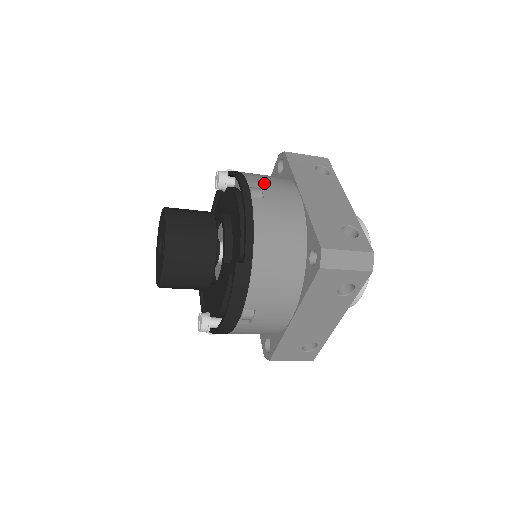
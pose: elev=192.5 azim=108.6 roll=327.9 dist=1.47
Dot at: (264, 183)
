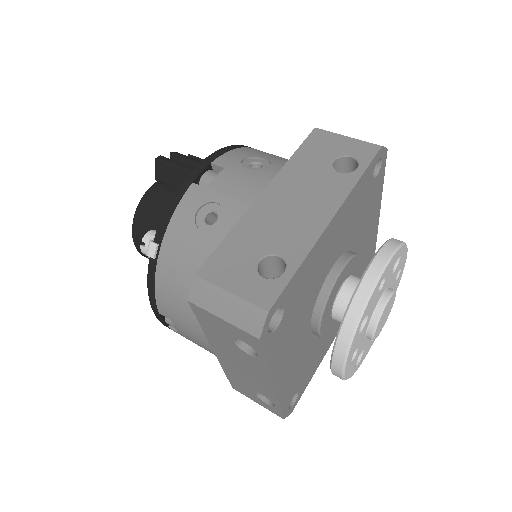
Dot at: (175, 321)
